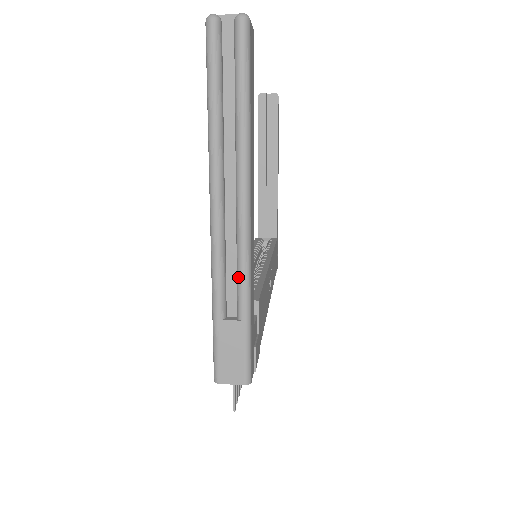
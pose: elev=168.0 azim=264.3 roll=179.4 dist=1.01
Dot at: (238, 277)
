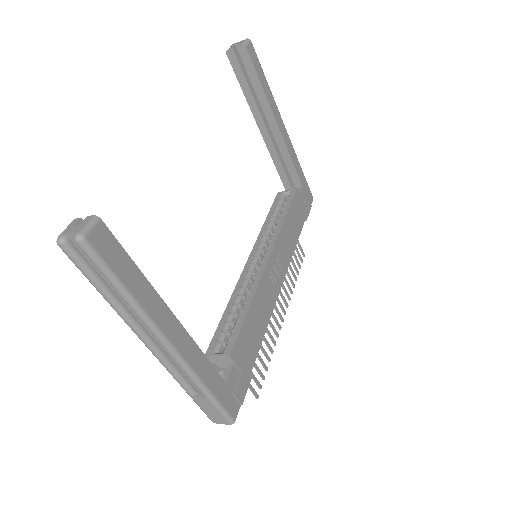
Dot at: (188, 377)
